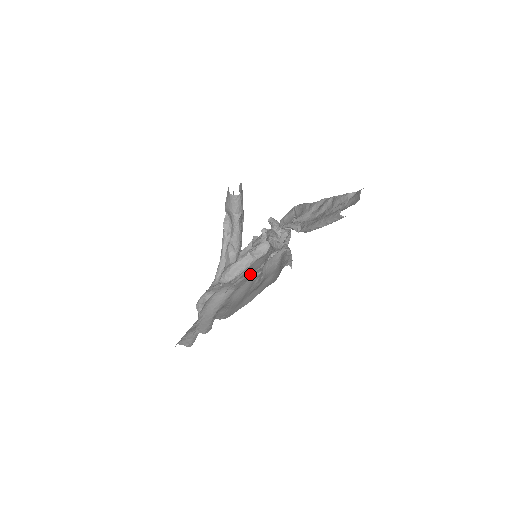
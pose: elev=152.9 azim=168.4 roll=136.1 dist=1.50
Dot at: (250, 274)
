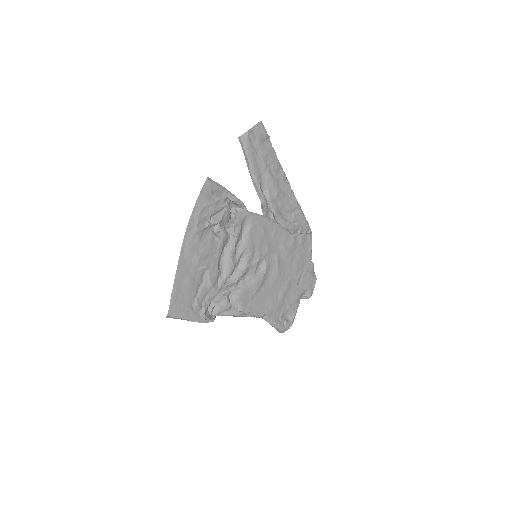
Dot at: (235, 252)
